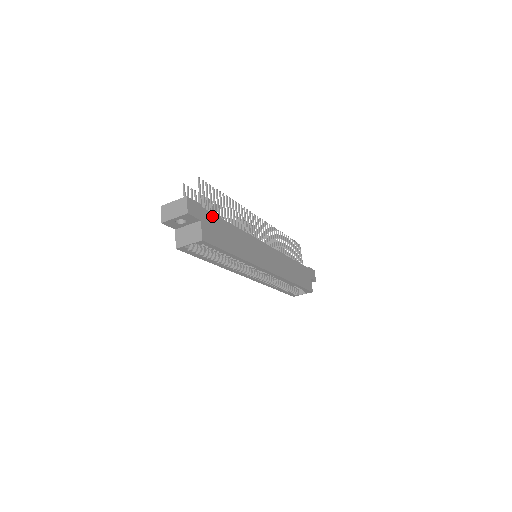
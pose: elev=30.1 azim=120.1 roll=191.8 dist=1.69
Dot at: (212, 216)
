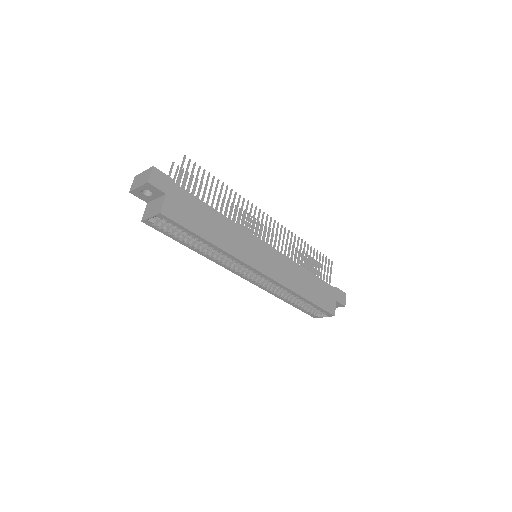
Dot at: (186, 194)
